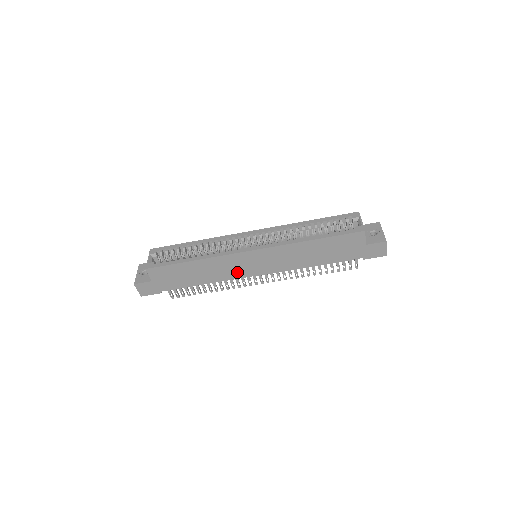
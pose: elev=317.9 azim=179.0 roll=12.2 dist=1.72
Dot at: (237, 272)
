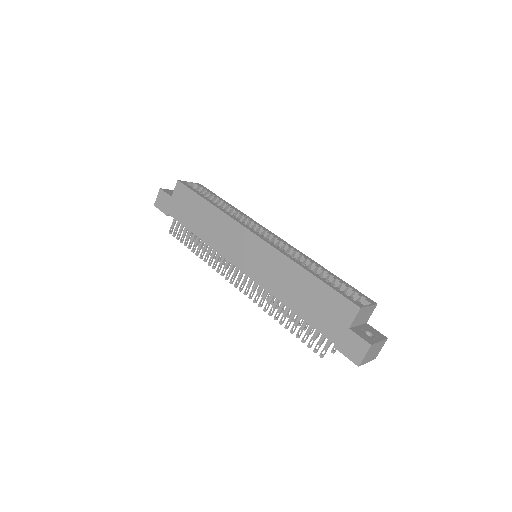
Dot at: (228, 248)
